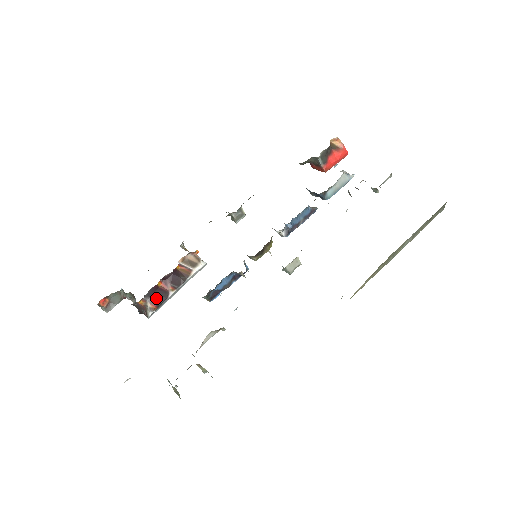
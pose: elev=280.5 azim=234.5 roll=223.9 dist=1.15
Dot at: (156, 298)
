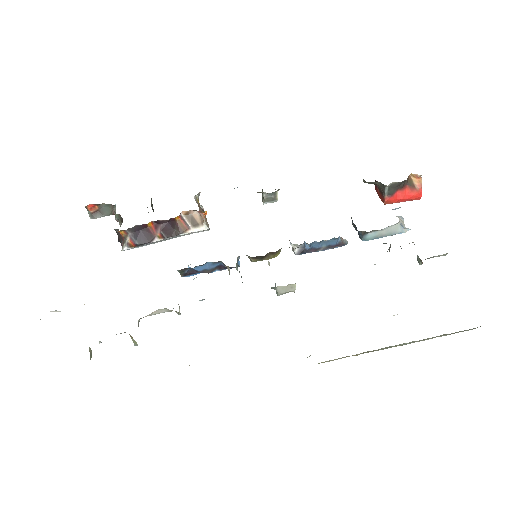
Dot at: (139, 236)
